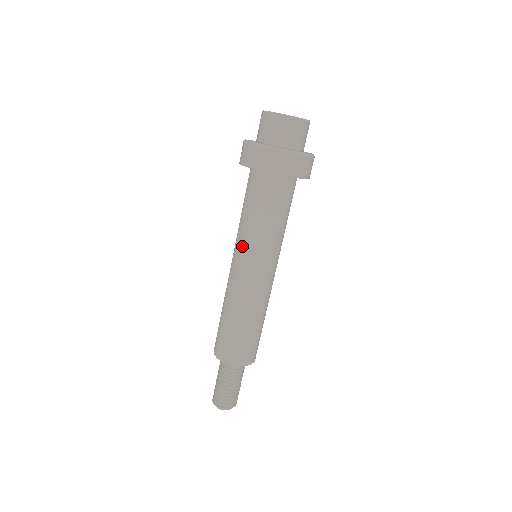
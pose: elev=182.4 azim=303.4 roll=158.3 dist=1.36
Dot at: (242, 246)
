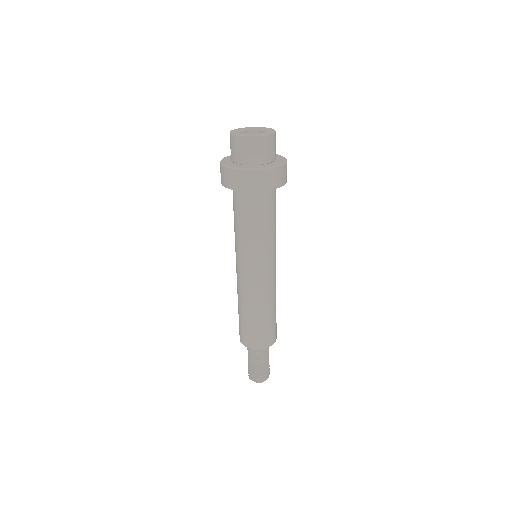
Dot at: (239, 253)
